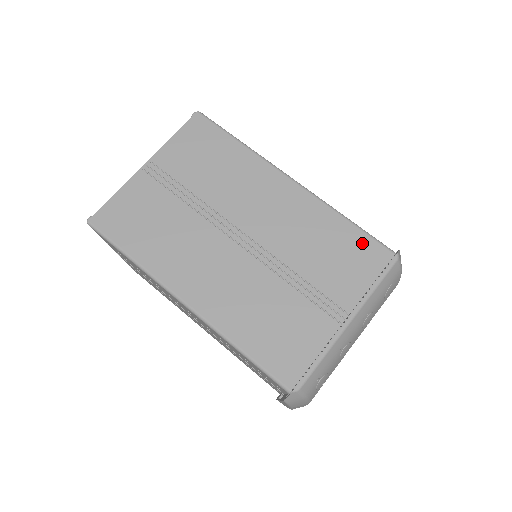
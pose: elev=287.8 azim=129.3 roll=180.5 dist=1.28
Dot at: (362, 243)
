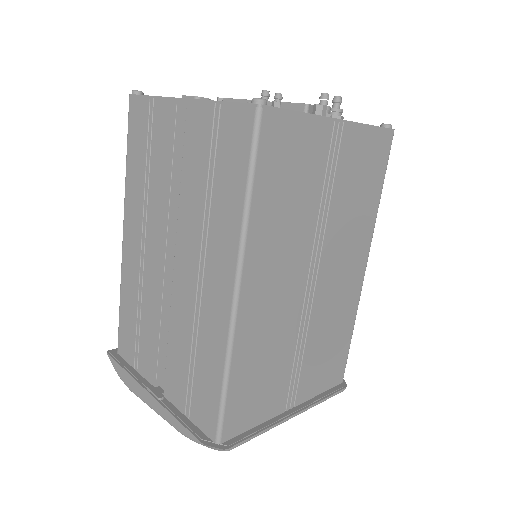
Dot at: (342, 359)
